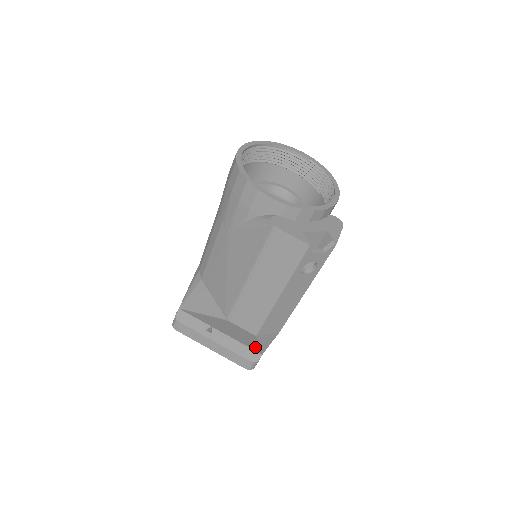
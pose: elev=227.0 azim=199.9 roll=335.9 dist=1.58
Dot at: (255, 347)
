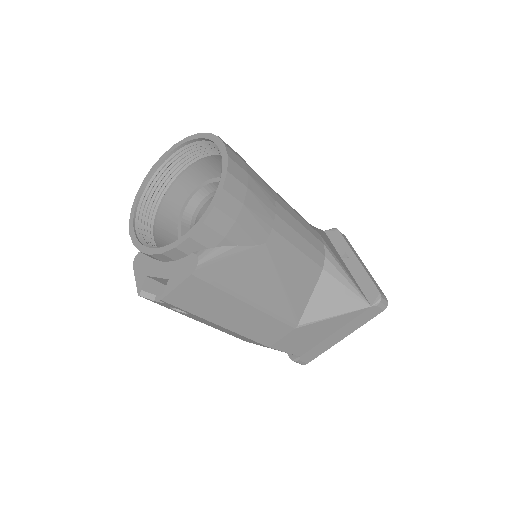
Dot at: occluded
